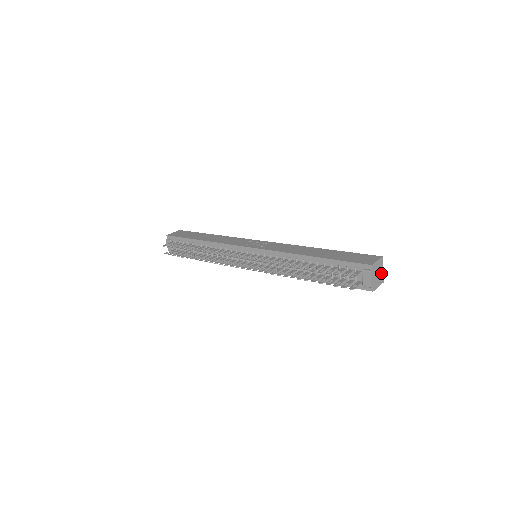
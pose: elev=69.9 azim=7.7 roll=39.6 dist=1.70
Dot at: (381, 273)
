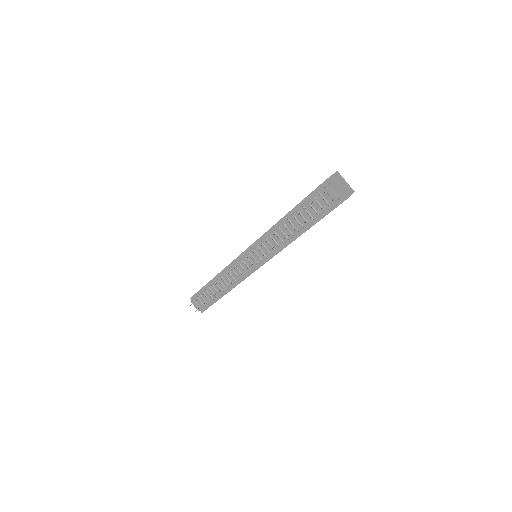
Dot at: (346, 185)
